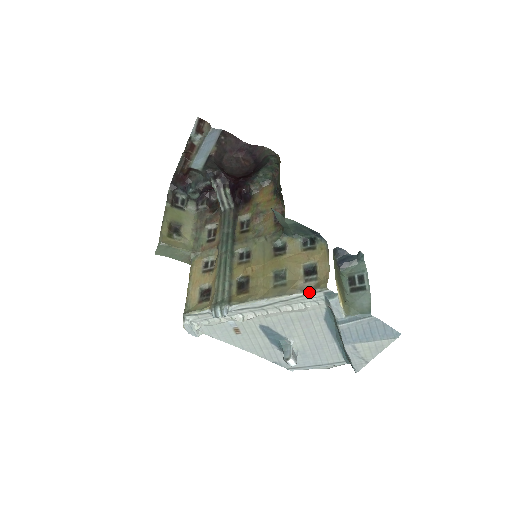
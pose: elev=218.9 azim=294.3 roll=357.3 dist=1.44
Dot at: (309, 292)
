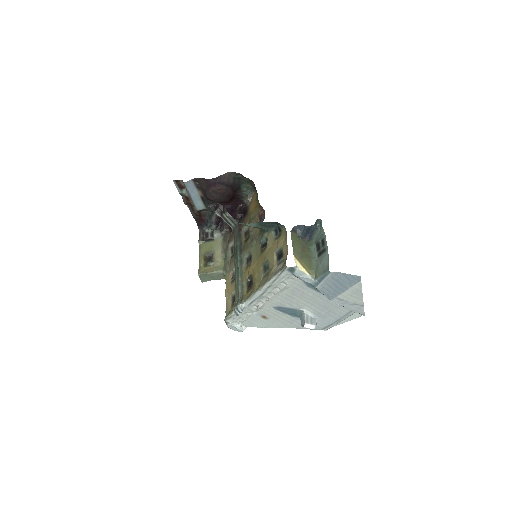
Dot at: (278, 274)
